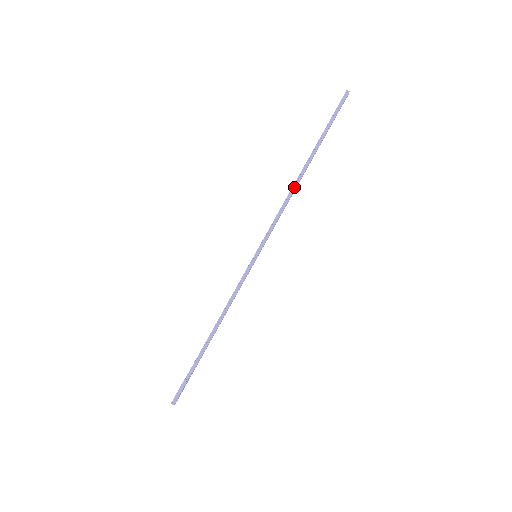
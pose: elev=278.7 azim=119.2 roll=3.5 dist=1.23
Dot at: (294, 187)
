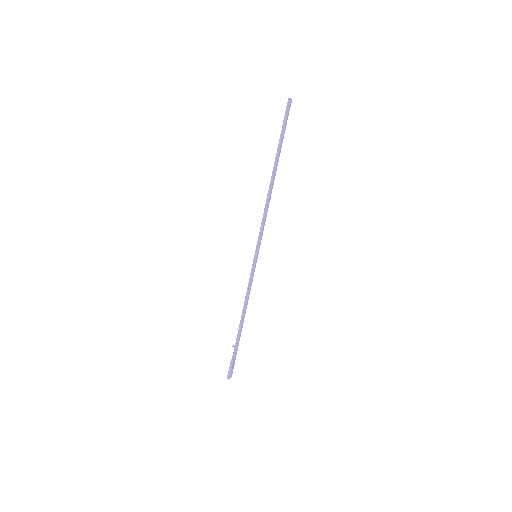
Dot at: (269, 193)
